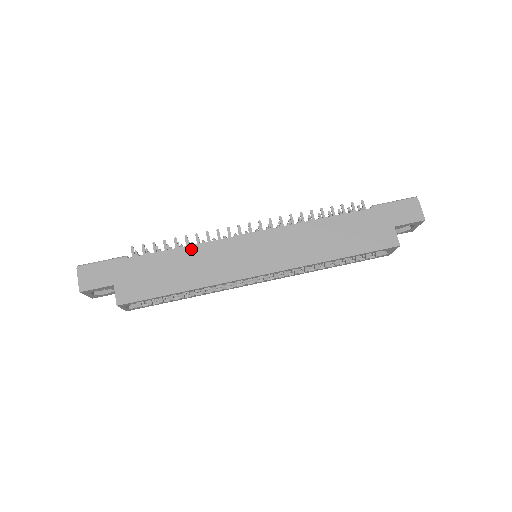
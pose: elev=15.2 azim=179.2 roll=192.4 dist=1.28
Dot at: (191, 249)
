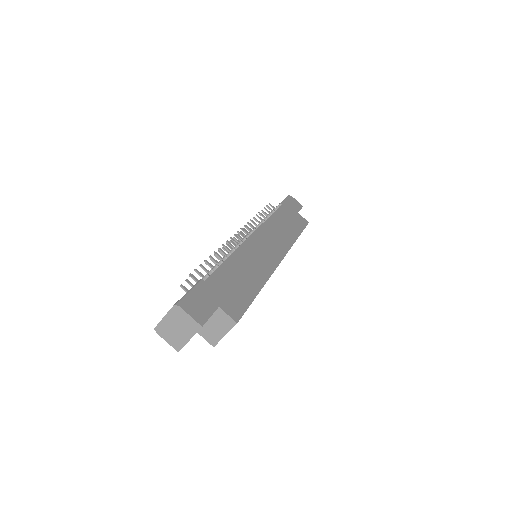
Dot at: (235, 256)
